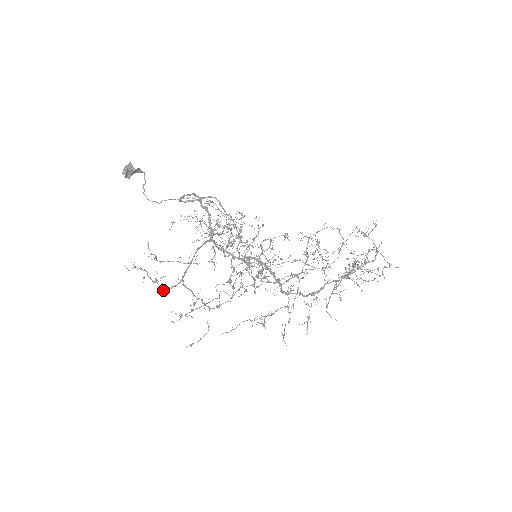
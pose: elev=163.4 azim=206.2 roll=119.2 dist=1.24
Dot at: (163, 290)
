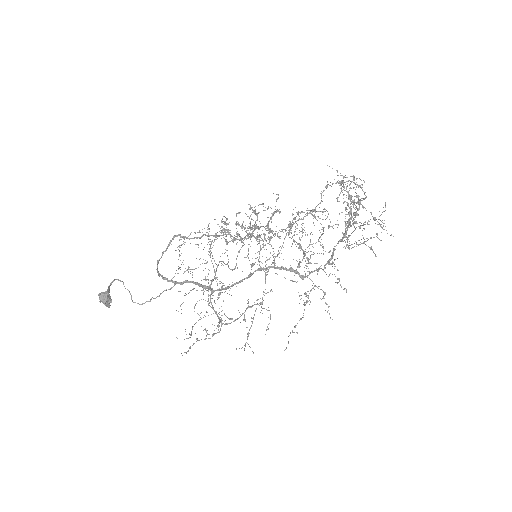
Dot at: occluded
